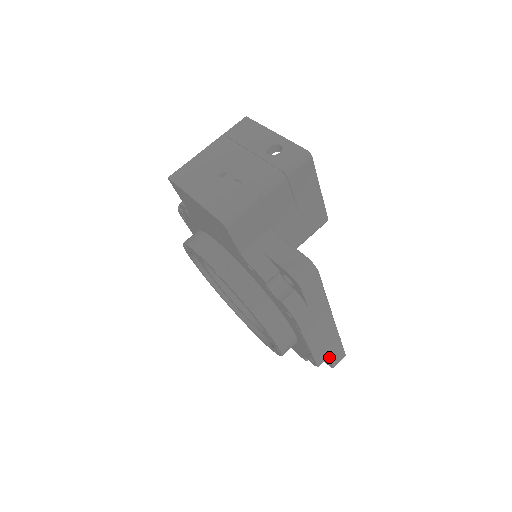
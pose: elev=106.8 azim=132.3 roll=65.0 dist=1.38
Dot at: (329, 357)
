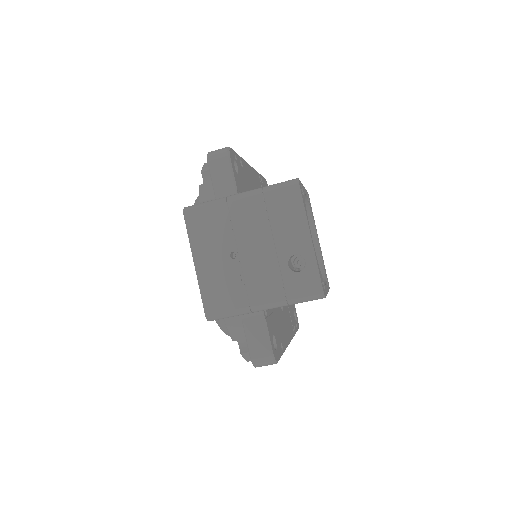
Dot at: occluded
